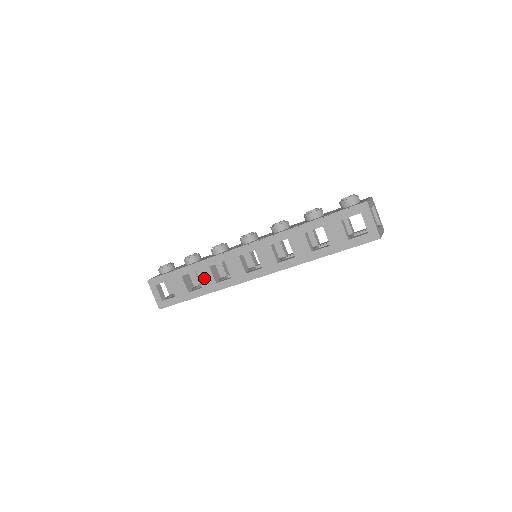
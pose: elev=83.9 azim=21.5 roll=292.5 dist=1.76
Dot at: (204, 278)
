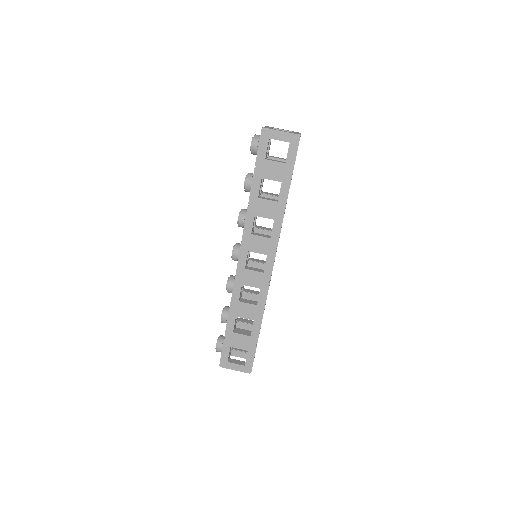
Dot at: (246, 313)
